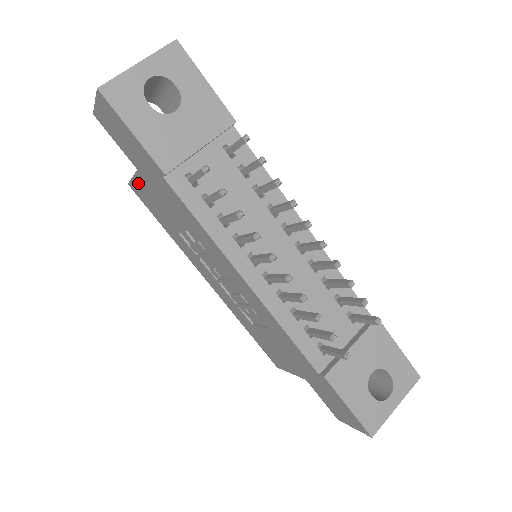
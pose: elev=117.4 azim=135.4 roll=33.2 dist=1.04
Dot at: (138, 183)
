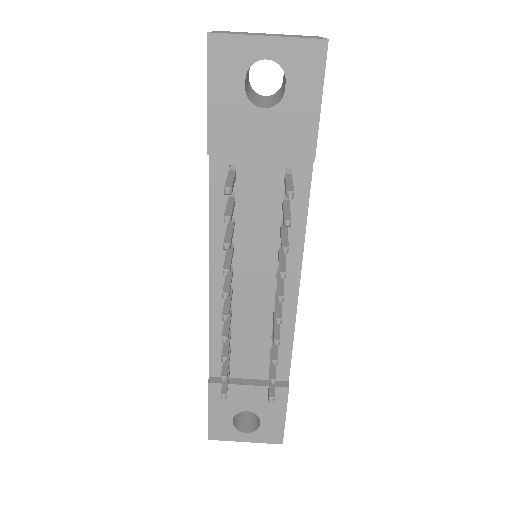
Dot at: occluded
